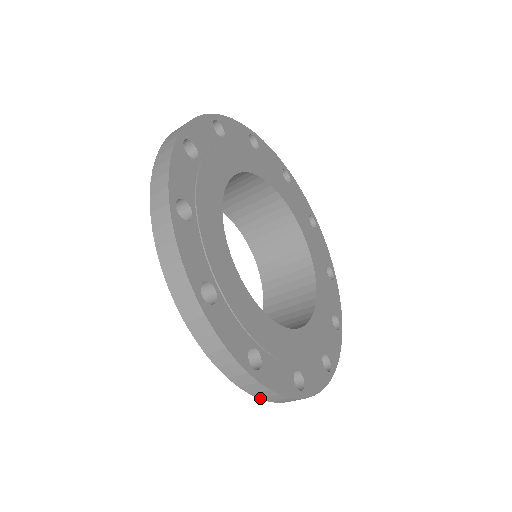
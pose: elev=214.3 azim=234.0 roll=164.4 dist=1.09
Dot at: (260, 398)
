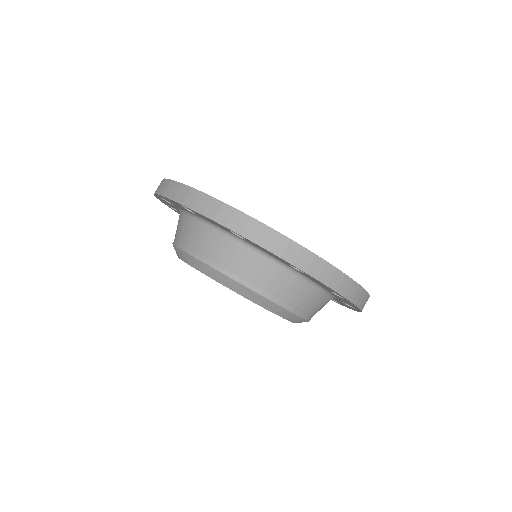
Dot at: (162, 195)
